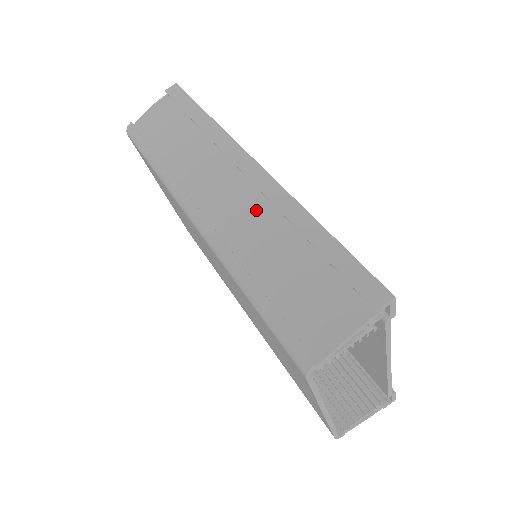
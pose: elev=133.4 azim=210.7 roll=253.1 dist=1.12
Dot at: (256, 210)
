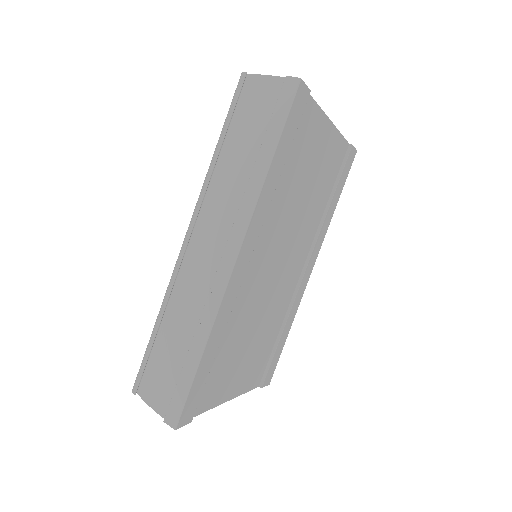
Dot at: (201, 290)
